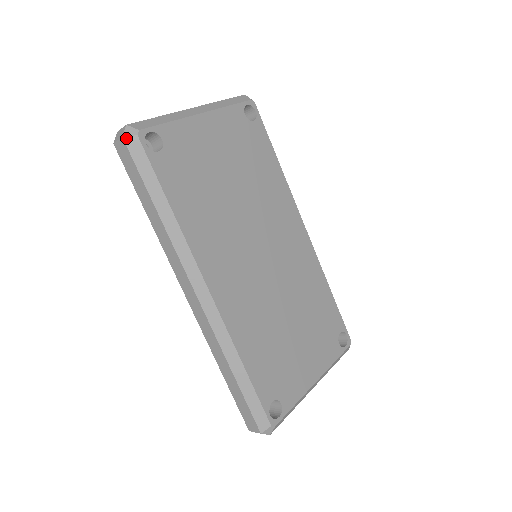
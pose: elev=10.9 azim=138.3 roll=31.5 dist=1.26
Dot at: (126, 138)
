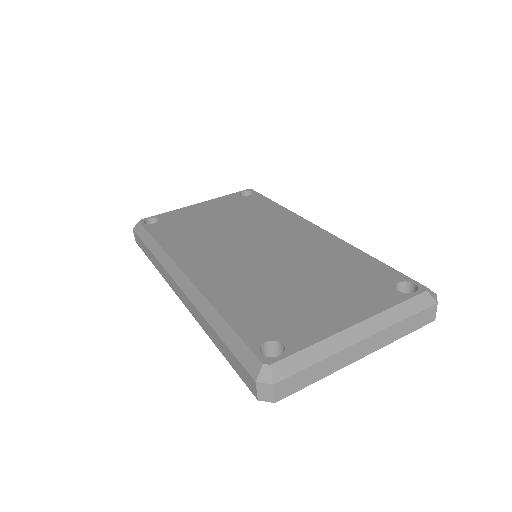
Dot at: (134, 228)
